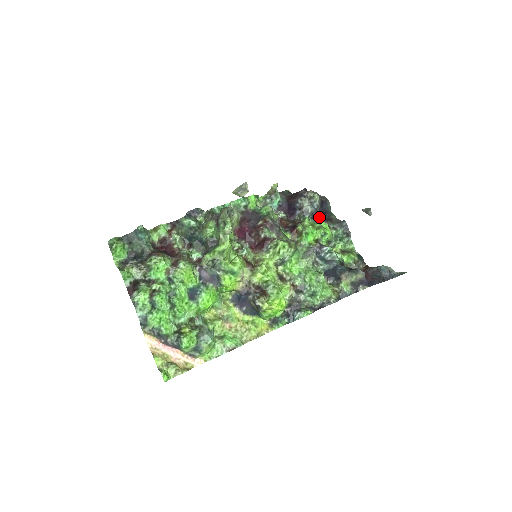
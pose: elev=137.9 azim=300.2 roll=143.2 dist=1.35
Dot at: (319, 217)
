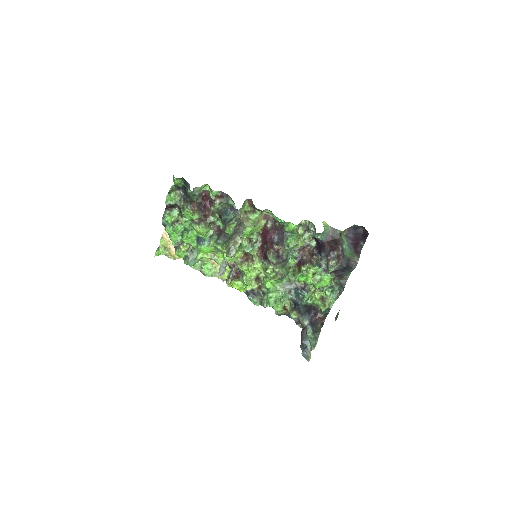
Dot at: occluded
